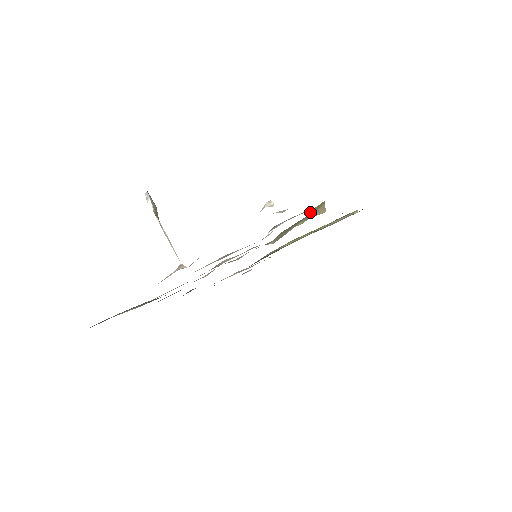
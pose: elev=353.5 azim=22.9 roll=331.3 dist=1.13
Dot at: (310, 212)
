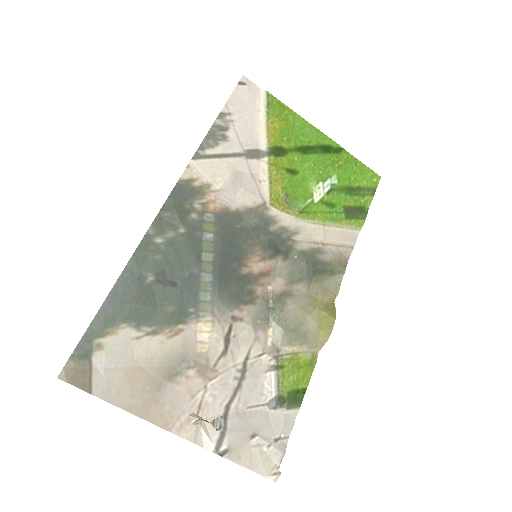
Dot at: (314, 335)
